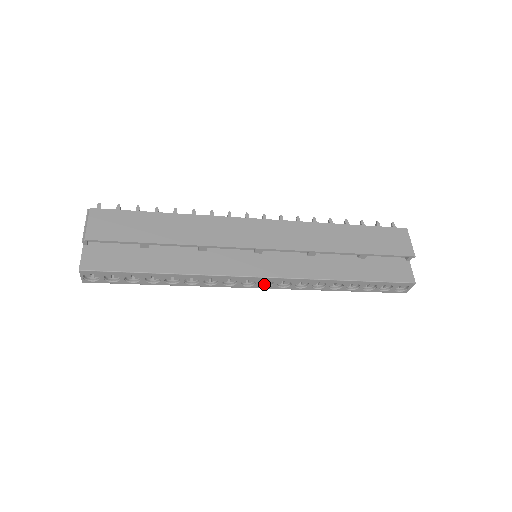
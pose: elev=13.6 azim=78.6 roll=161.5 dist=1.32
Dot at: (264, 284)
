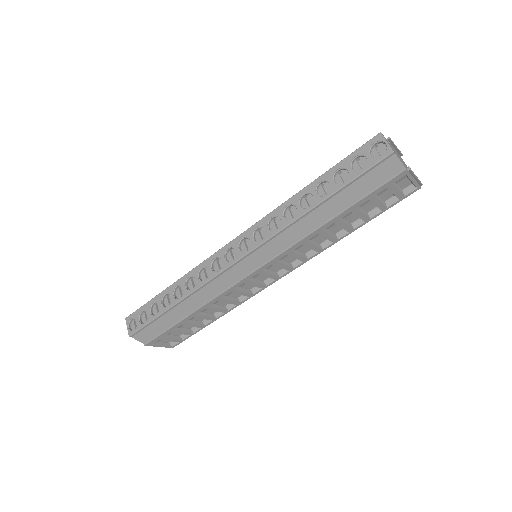
Dot at: (249, 252)
